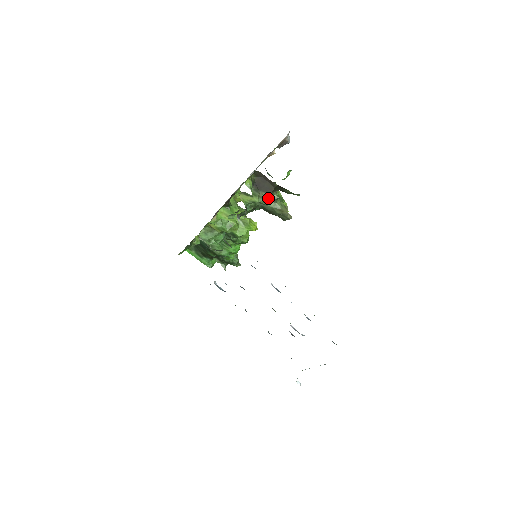
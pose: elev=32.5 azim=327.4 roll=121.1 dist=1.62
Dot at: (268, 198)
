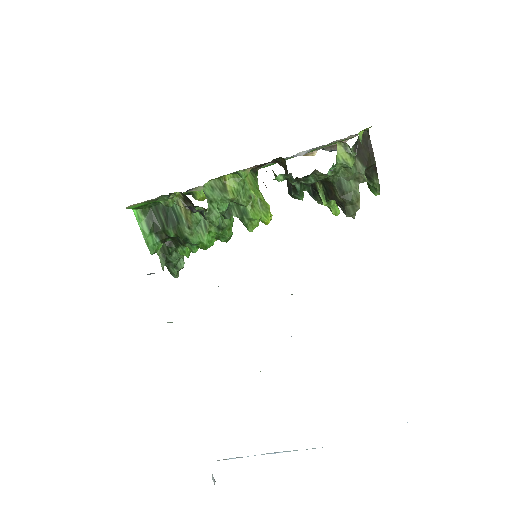
Dot at: (360, 172)
